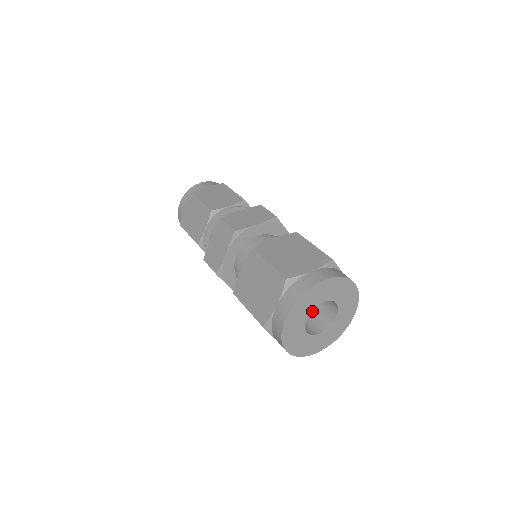
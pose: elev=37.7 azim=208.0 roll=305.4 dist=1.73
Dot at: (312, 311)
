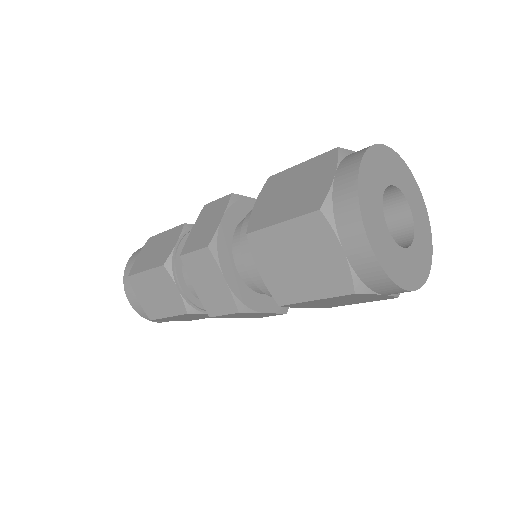
Dot at: occluded
